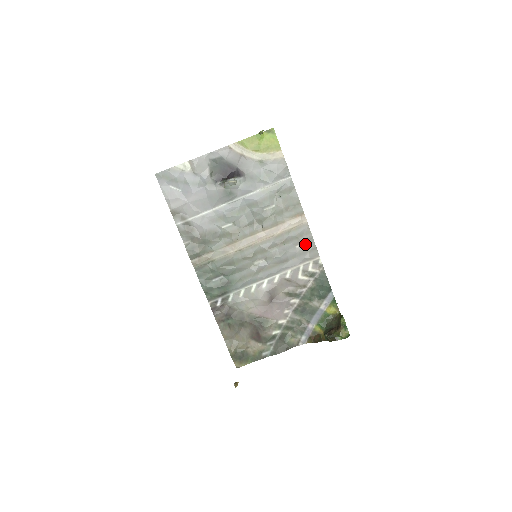
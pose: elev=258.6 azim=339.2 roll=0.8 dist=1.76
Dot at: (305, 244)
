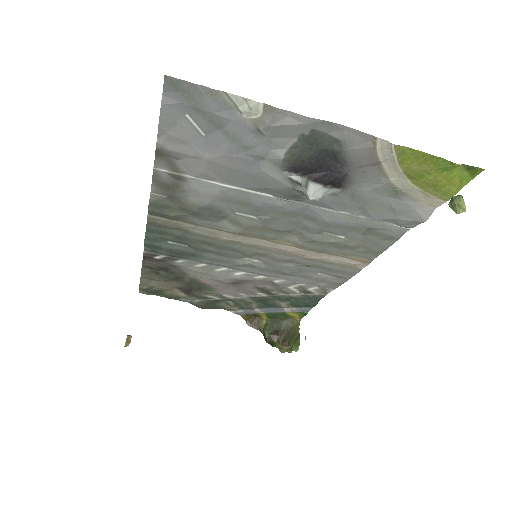
Dot at: (333, 277)
